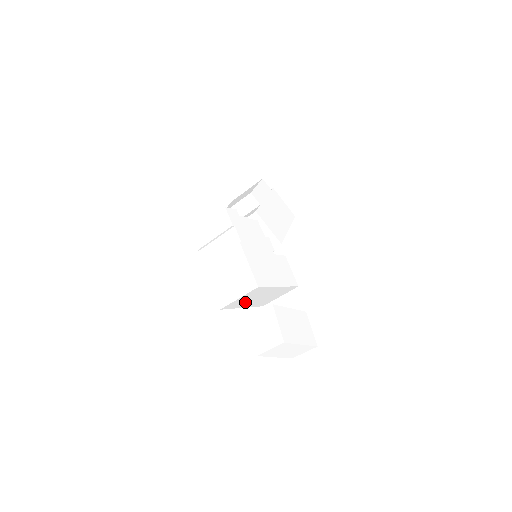
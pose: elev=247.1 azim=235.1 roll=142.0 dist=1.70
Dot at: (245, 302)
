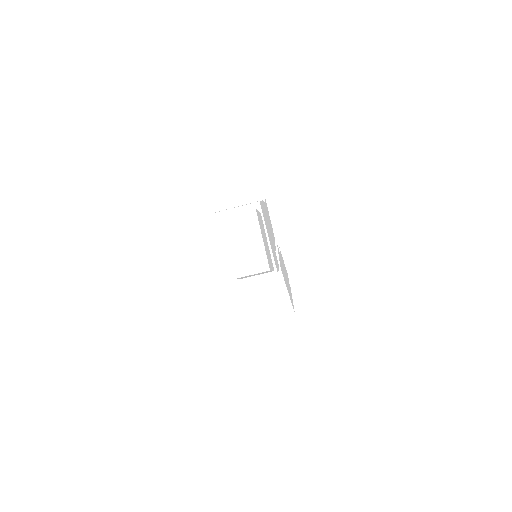
Dot at: occluded
